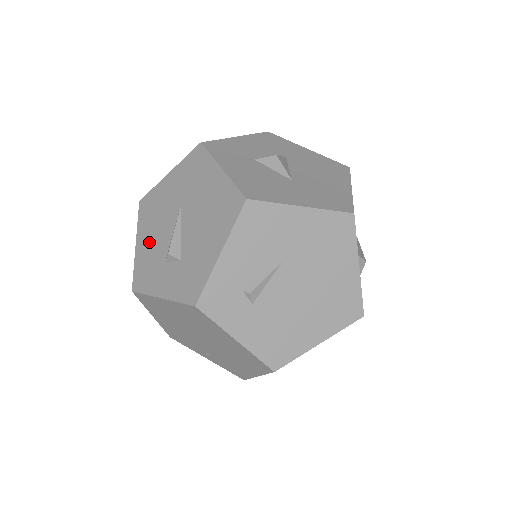
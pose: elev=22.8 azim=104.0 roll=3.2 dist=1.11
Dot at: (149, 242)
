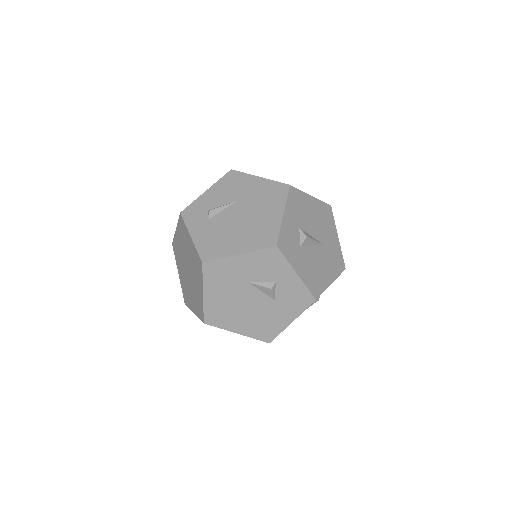
Dot at: occluded
